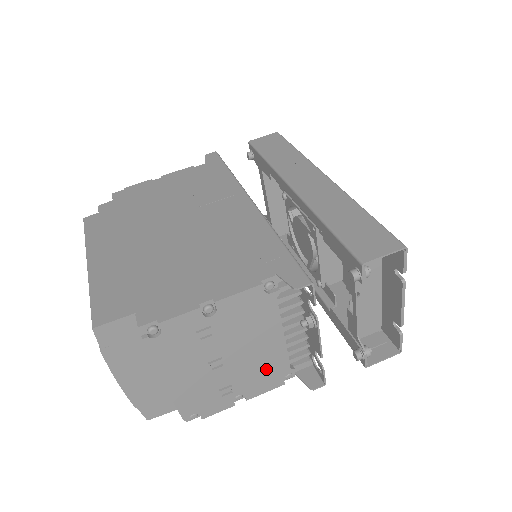
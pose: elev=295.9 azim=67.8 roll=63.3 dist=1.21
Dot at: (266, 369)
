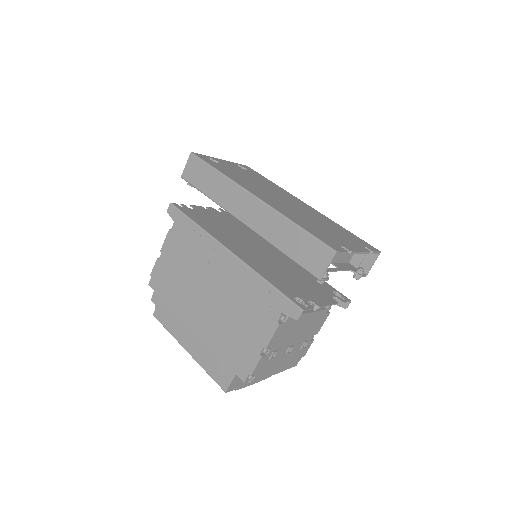
Dot at: (315, 323)
